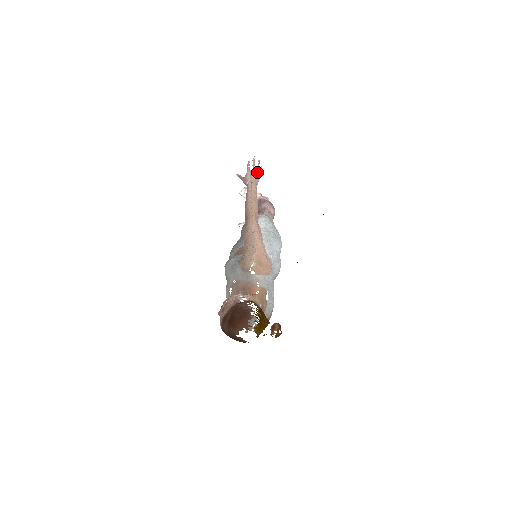
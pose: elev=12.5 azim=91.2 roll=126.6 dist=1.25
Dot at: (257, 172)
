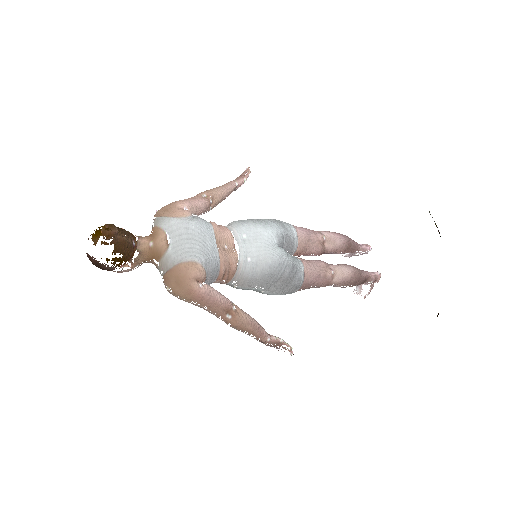
Dot at: (243, 175)
